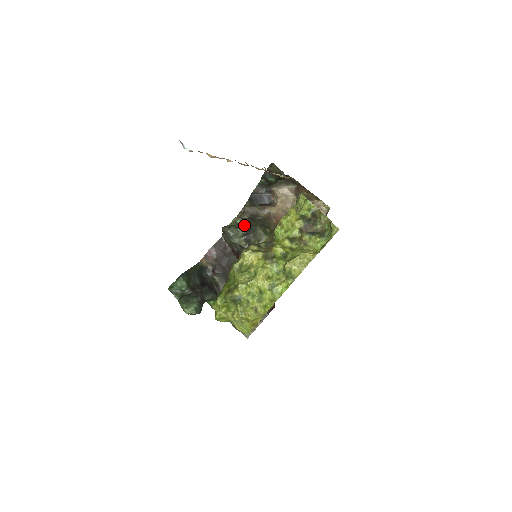
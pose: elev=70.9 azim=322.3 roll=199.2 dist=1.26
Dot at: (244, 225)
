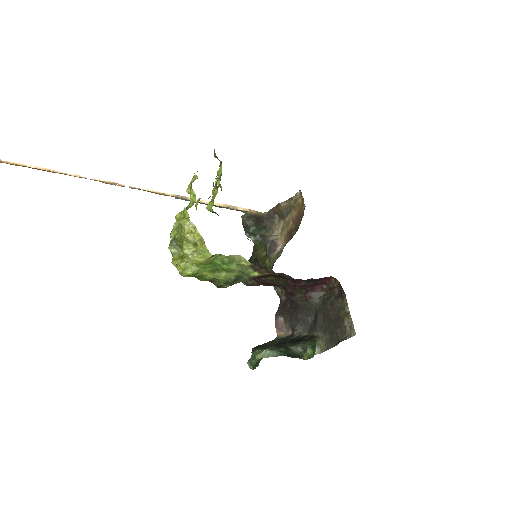
Dot at: occluded
